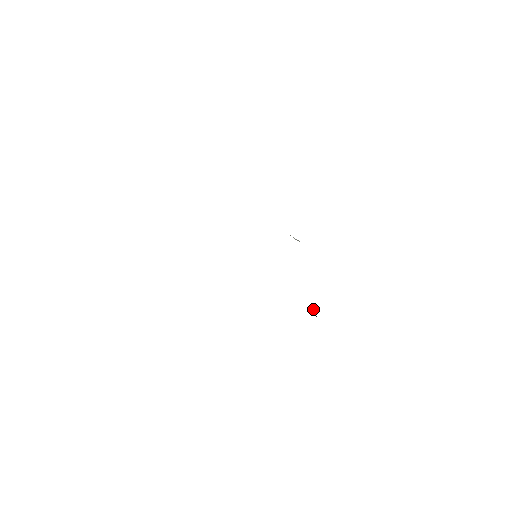
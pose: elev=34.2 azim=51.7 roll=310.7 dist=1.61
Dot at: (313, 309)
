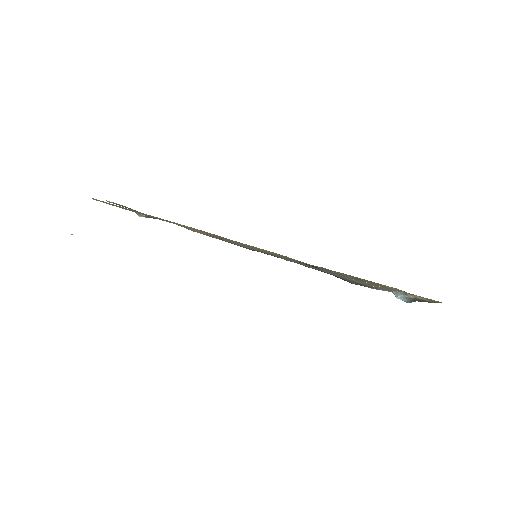
Dot at: occluded
